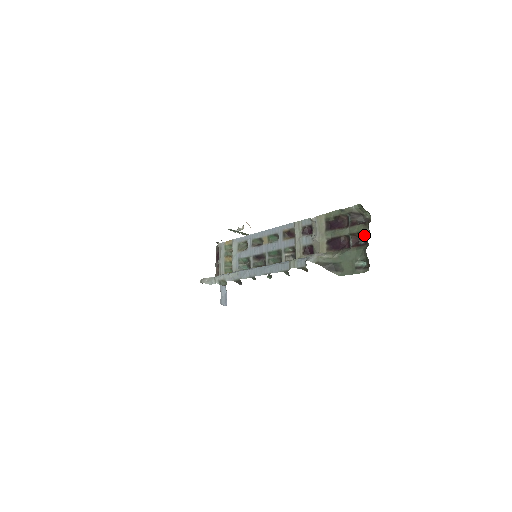
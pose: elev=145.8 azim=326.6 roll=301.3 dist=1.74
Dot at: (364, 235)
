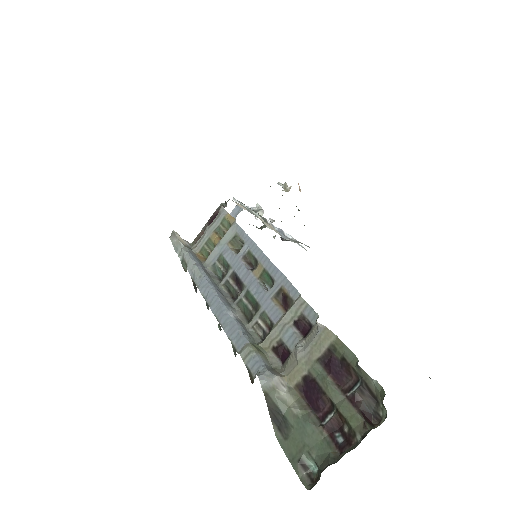
Dot at: (350, 435)
